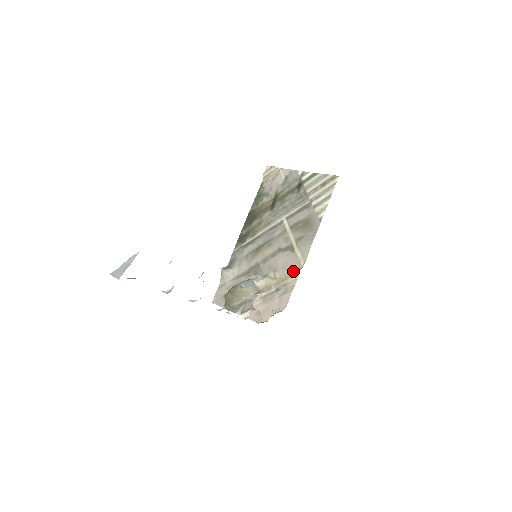
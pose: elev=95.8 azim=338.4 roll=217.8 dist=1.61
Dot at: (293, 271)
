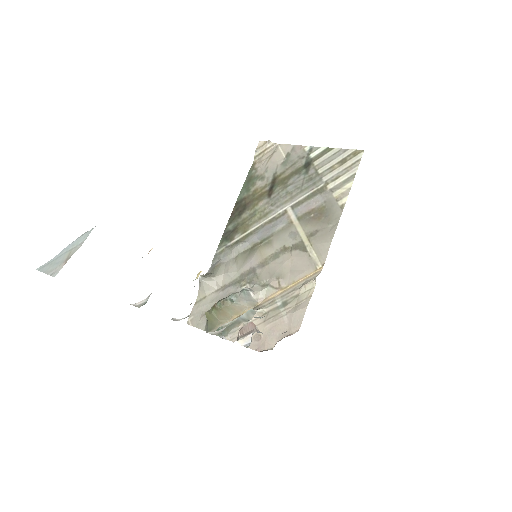
Dot at: (306, 277)
